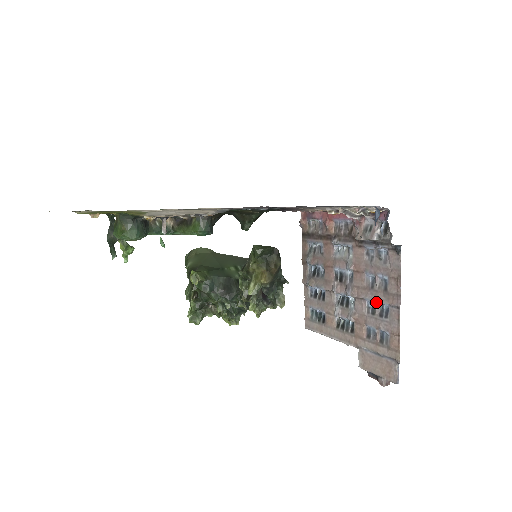
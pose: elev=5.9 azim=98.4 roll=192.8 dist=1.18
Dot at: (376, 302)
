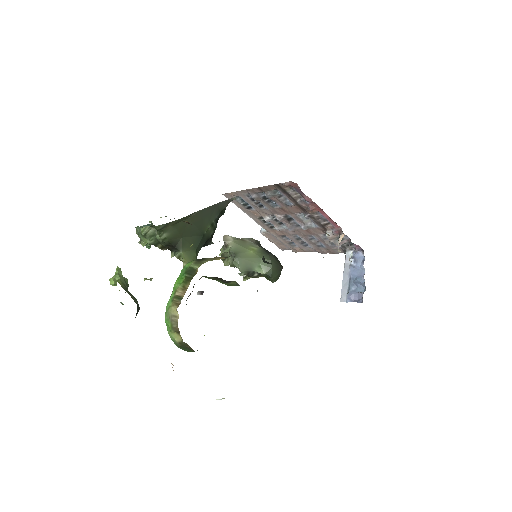
Dot at: (305, 241)
